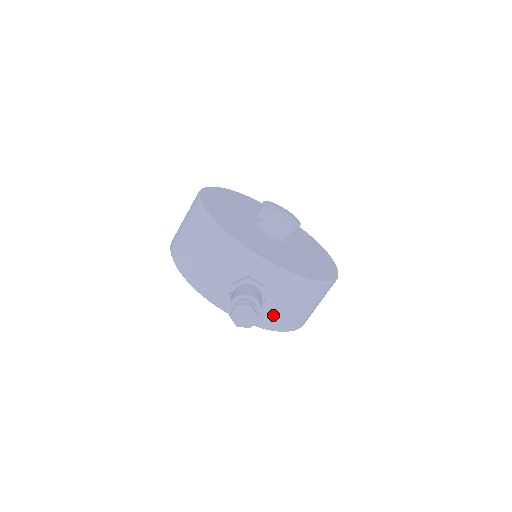
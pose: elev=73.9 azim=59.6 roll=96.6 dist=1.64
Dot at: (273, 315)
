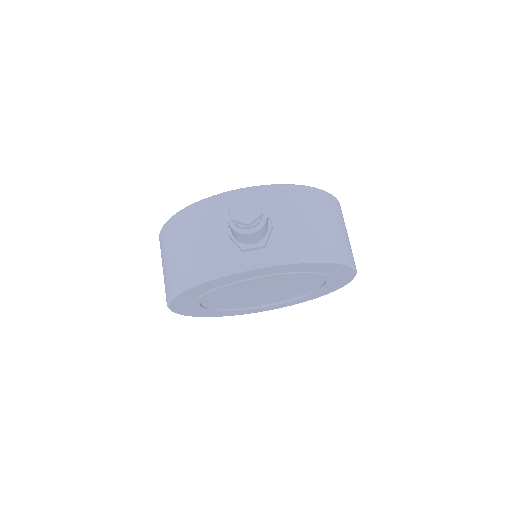
Dot at: (297, 239)
